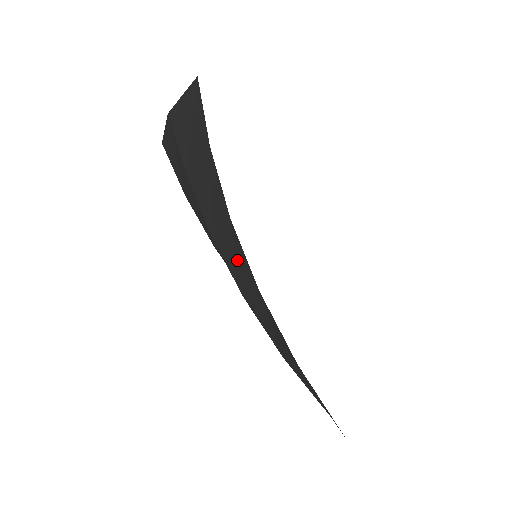
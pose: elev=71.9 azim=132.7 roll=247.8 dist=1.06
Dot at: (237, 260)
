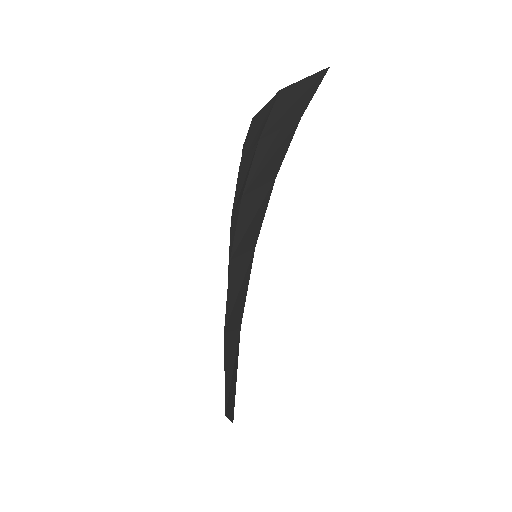
Dot at: (252, 221)
